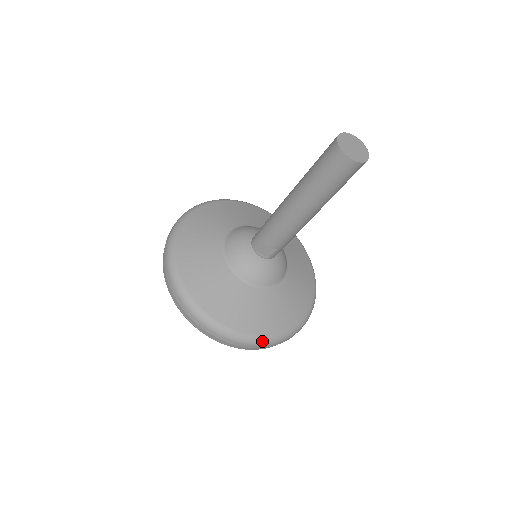
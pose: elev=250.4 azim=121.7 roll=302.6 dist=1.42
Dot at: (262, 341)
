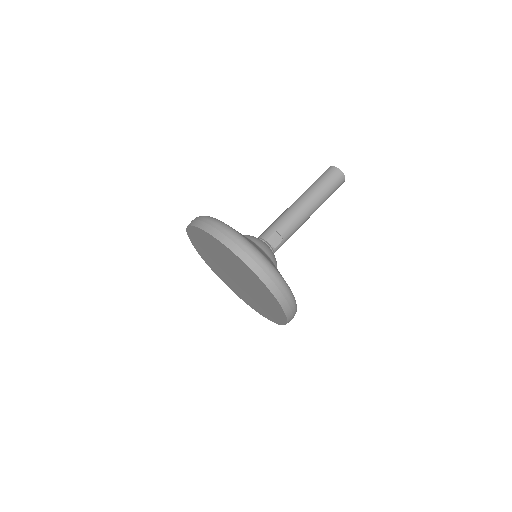
Dot at: (290, 291)
